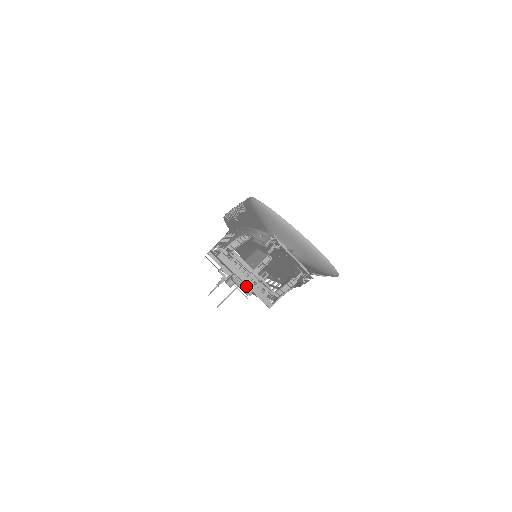
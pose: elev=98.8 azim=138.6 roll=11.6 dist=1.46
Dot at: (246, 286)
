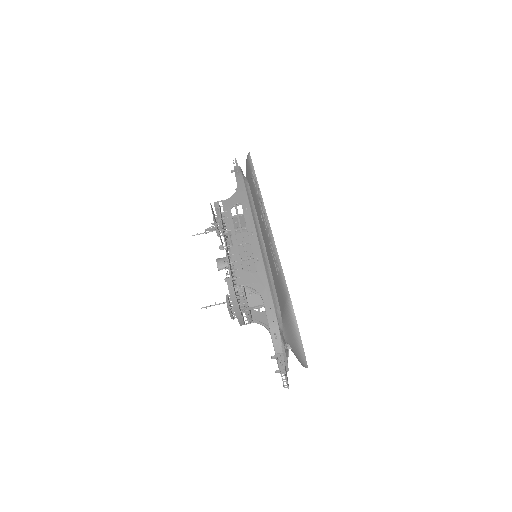
Dot at: occluded
